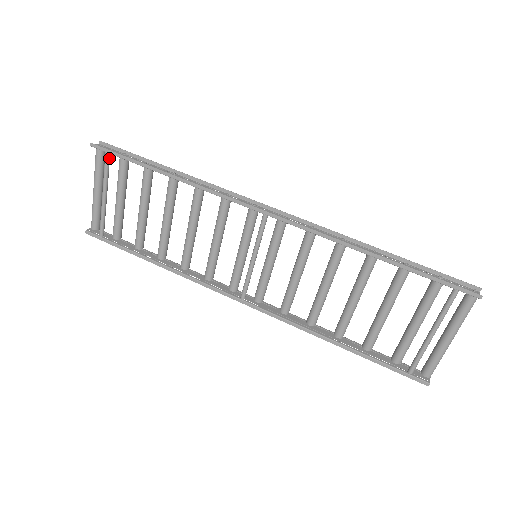
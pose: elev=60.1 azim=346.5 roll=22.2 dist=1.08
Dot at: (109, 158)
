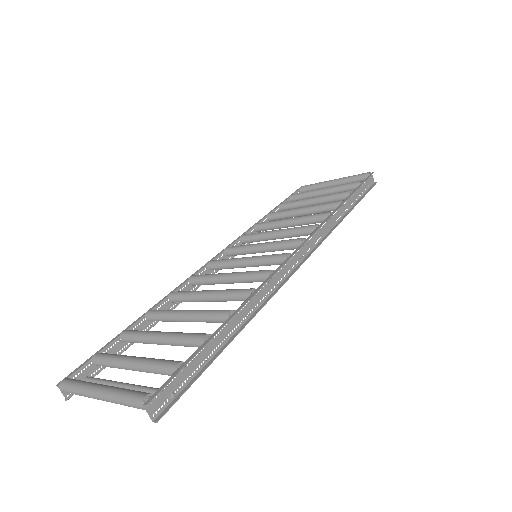
Dot at: (168, 392)
